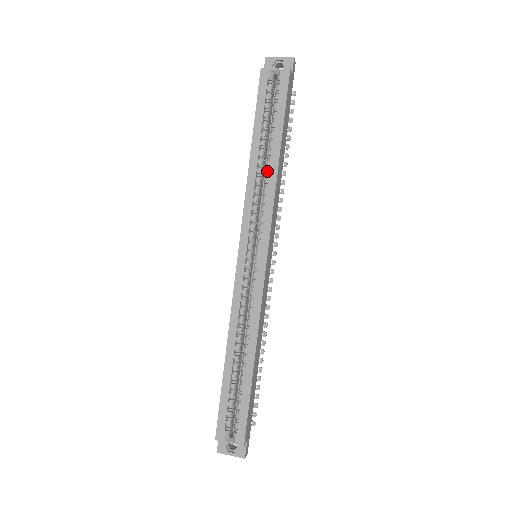
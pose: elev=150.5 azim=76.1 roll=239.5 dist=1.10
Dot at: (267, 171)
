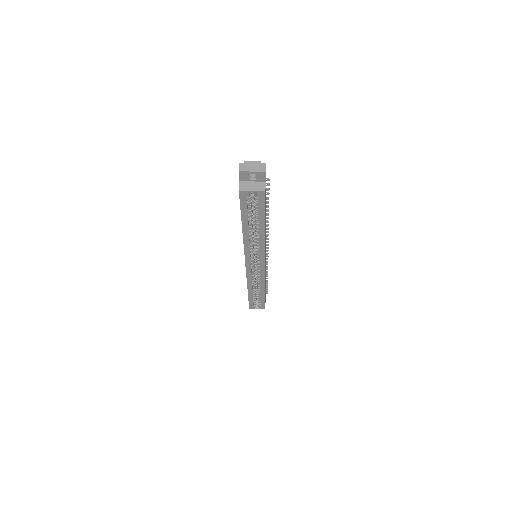
Dot at: (257, 235)
